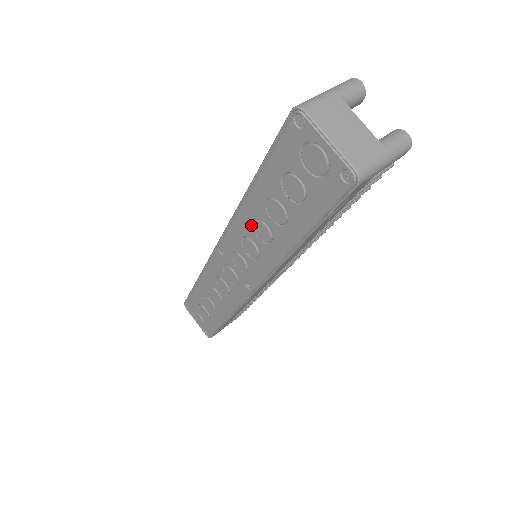
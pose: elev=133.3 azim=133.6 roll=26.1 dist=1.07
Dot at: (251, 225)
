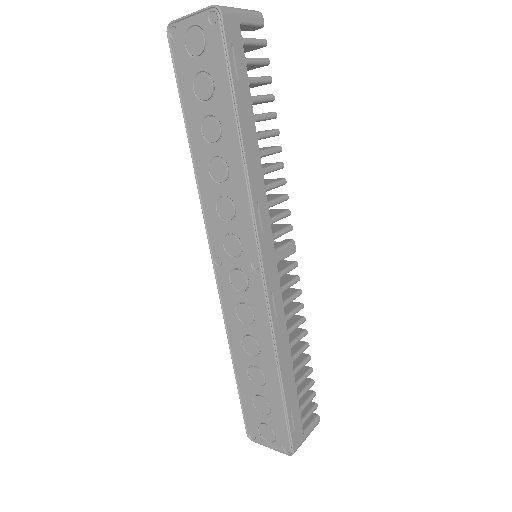
Dot at: (211, 180)
